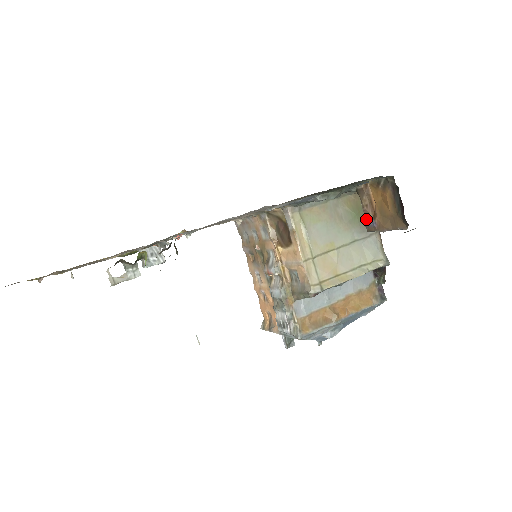
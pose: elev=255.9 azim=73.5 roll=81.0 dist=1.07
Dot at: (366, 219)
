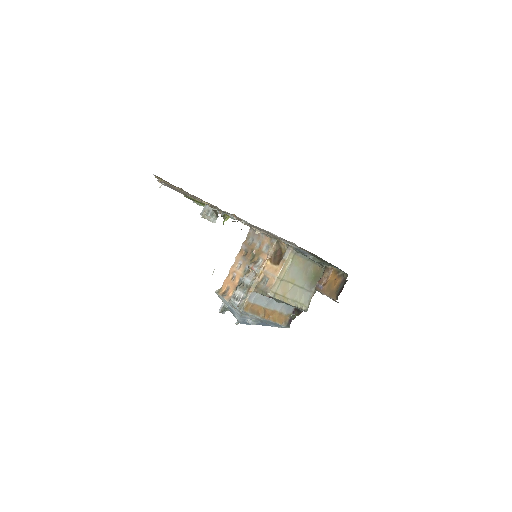
Dot at: (319, 283)
